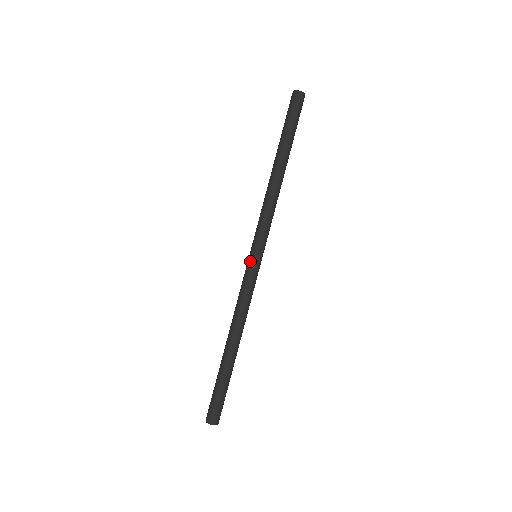
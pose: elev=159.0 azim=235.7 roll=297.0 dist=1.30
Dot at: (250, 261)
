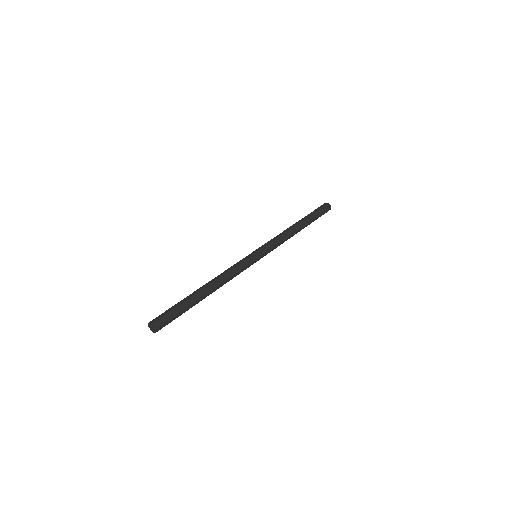
Dot at: (250, 254)
